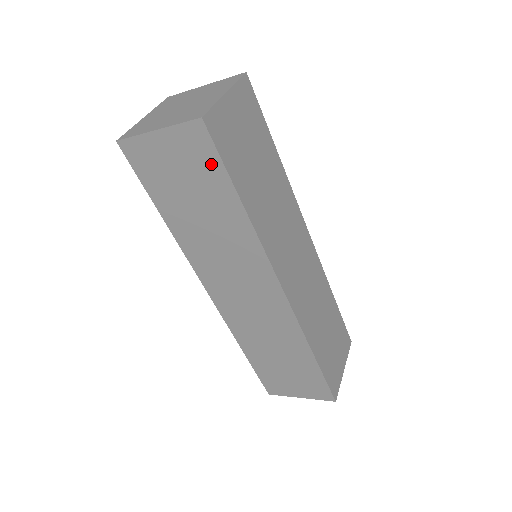
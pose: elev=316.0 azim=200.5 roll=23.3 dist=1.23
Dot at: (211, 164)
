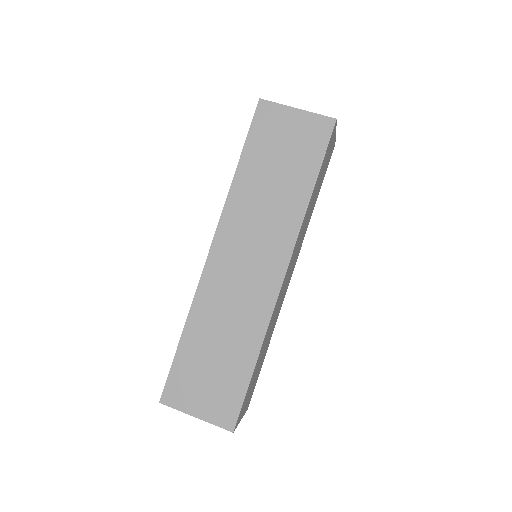
Dot at: (316, 149)
